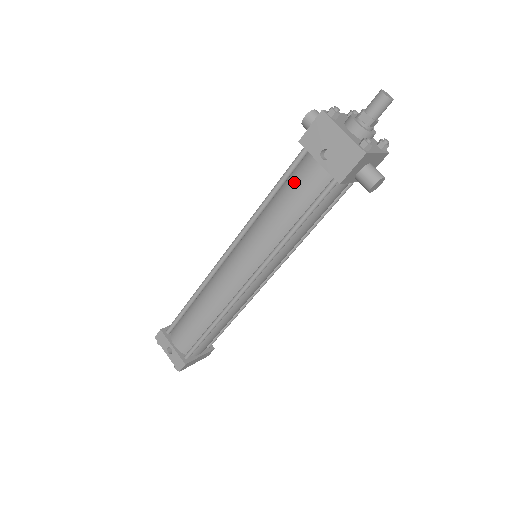
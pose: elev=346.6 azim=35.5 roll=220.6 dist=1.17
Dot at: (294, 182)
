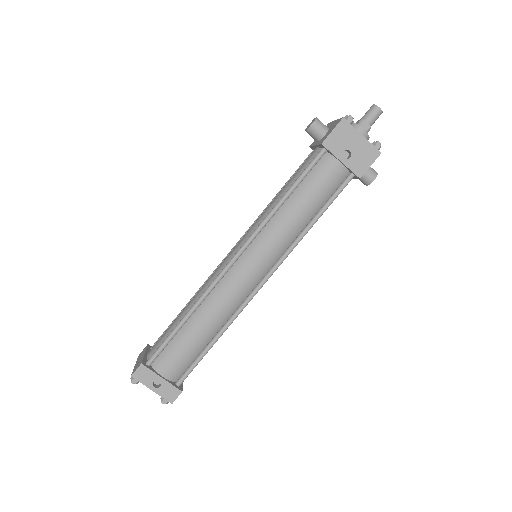
Dot at: (314, 180)
